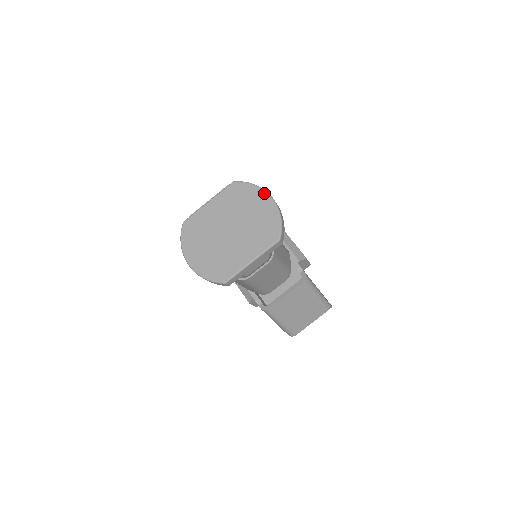
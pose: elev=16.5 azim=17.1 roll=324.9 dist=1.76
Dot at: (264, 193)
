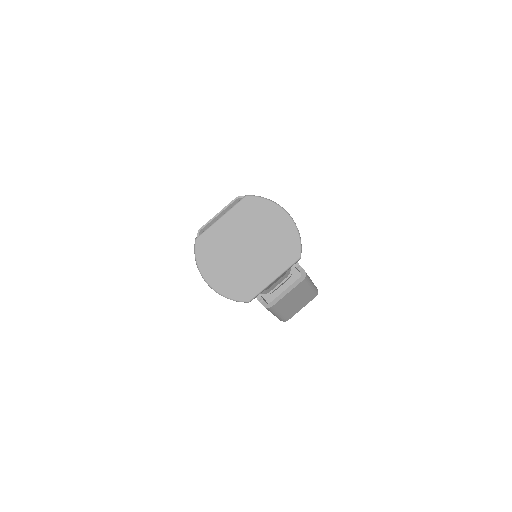
Dot at: (280, 209)
